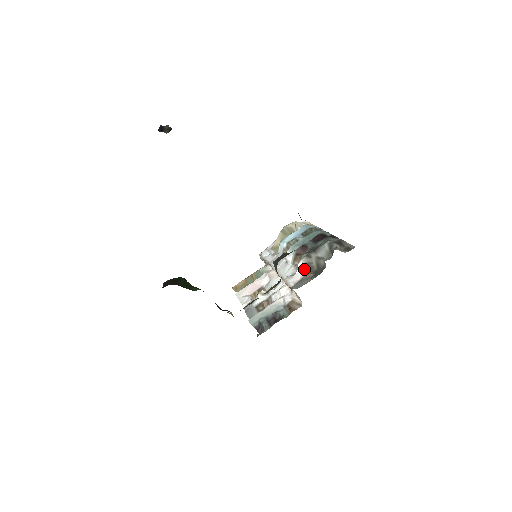
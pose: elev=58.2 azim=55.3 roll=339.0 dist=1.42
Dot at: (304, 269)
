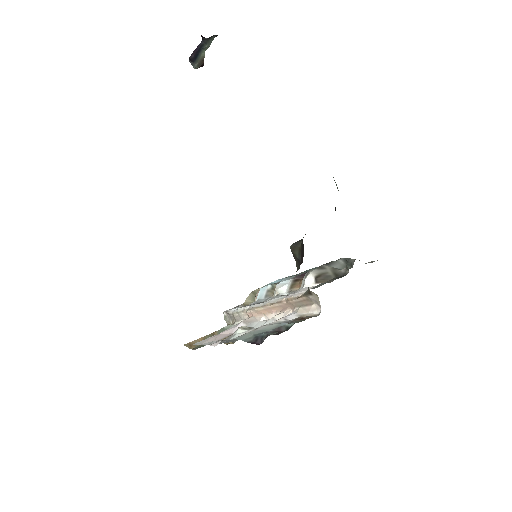
Dot at: (316, 281)
